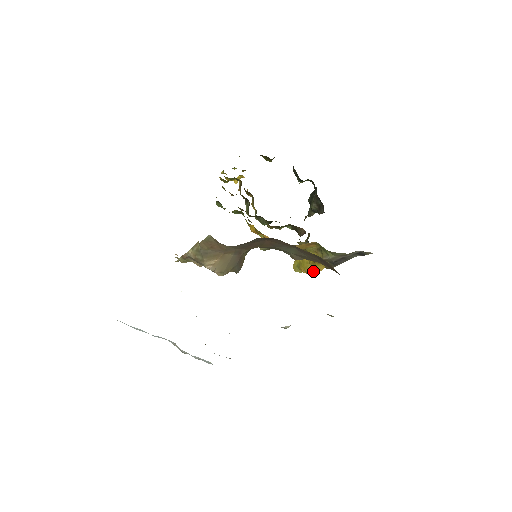
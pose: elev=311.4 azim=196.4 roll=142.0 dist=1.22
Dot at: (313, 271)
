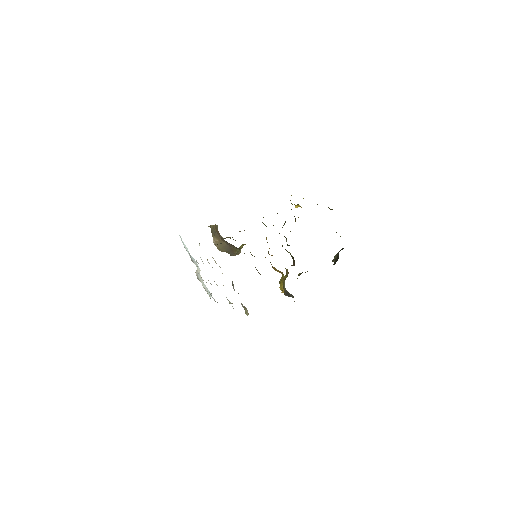
Dot at: (282, 290)
